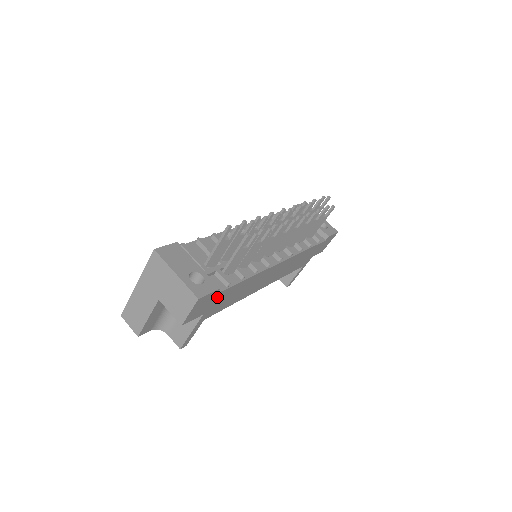
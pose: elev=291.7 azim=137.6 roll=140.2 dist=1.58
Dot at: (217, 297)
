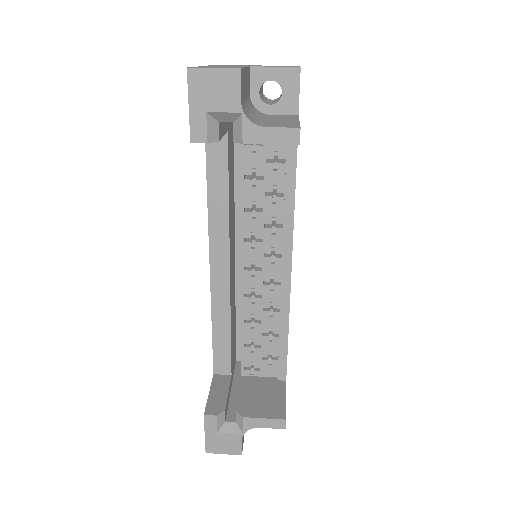
Dot at: occluded
